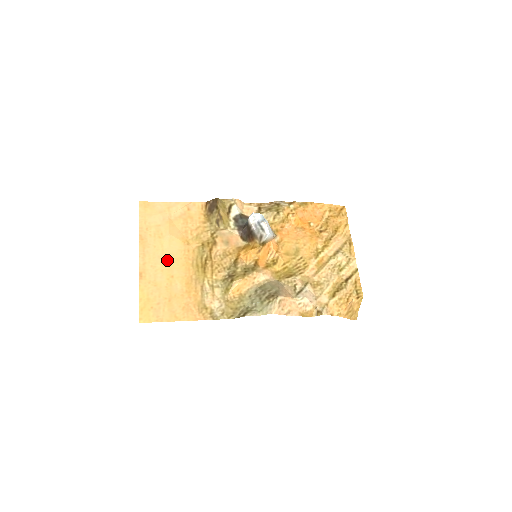
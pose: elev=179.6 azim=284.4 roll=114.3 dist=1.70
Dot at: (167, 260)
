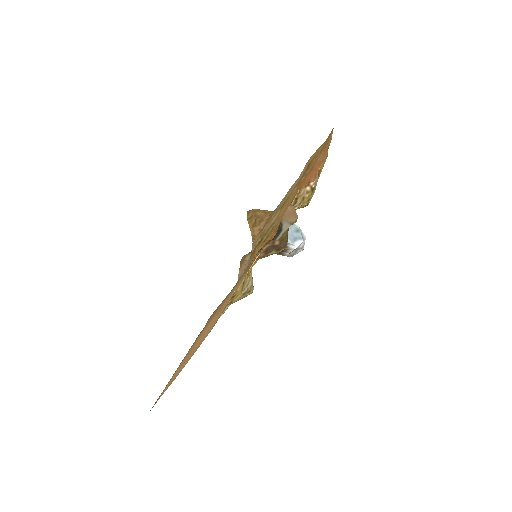
Dot at: occluded
